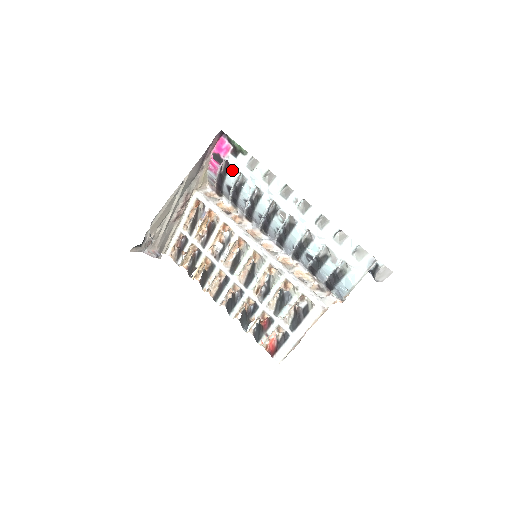
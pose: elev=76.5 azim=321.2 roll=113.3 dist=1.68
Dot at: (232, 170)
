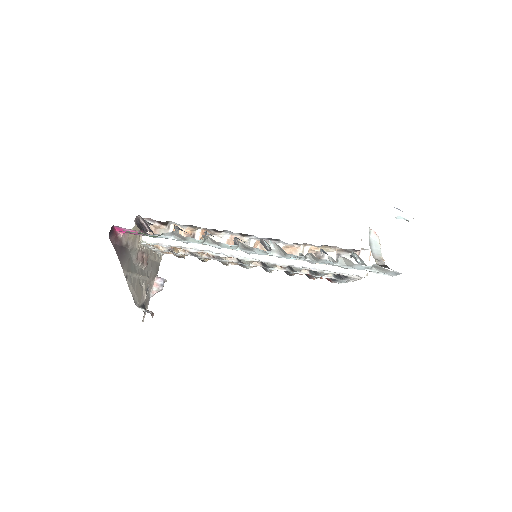
Dot at: (161, 237)
